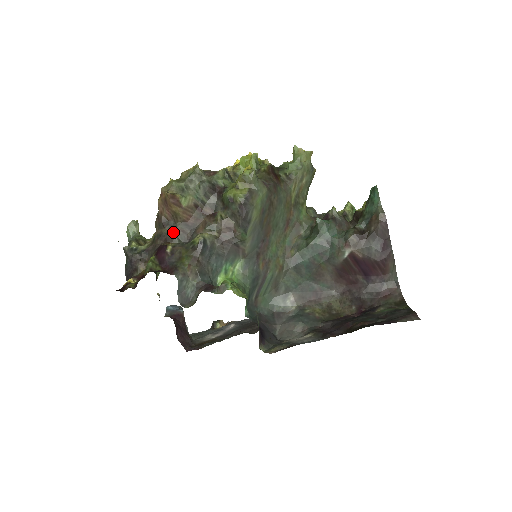
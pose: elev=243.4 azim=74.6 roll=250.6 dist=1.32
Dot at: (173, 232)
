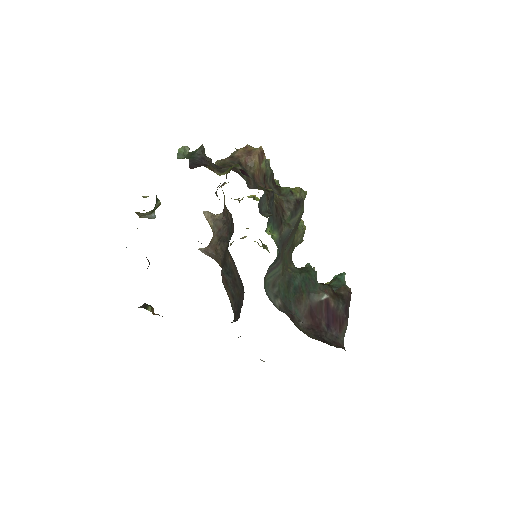
Dot at: occluded
